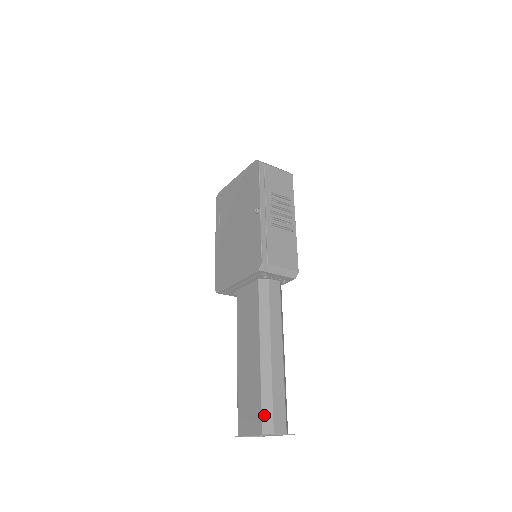
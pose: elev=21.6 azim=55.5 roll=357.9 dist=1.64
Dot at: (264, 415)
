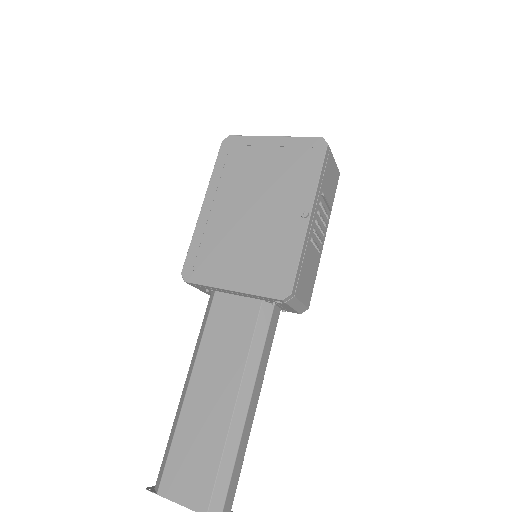
Dot at: (217, 490)
